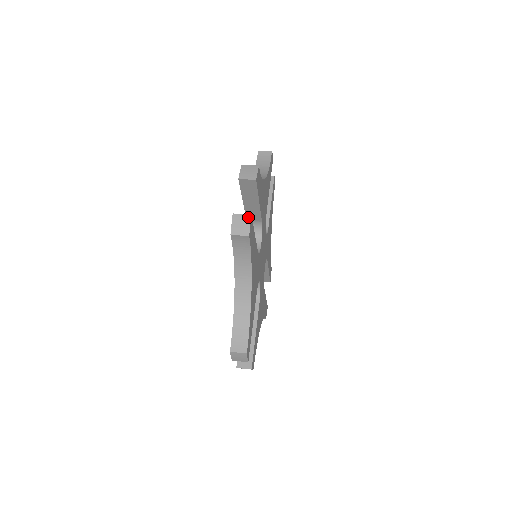
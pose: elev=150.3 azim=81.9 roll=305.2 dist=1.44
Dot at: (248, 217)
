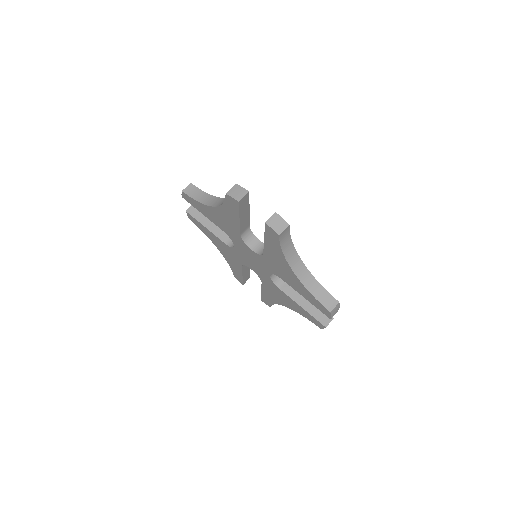
Dot at: (276, 215)
